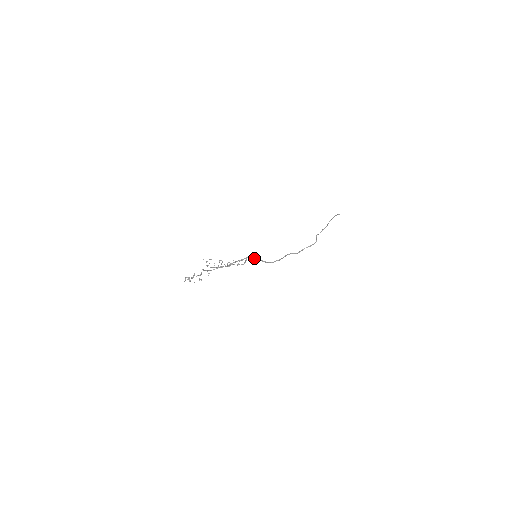
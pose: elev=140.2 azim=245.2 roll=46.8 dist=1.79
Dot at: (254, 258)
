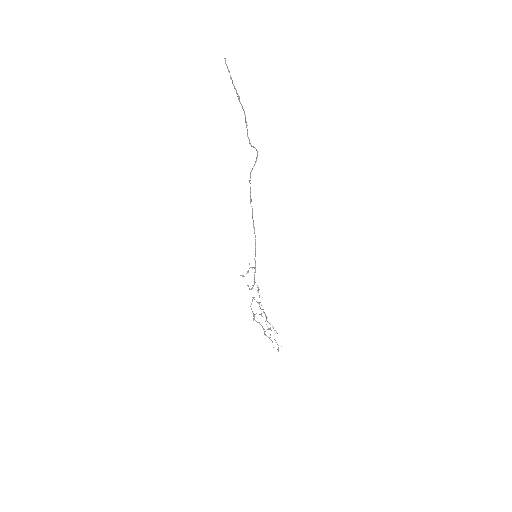
Dot at: occluded
